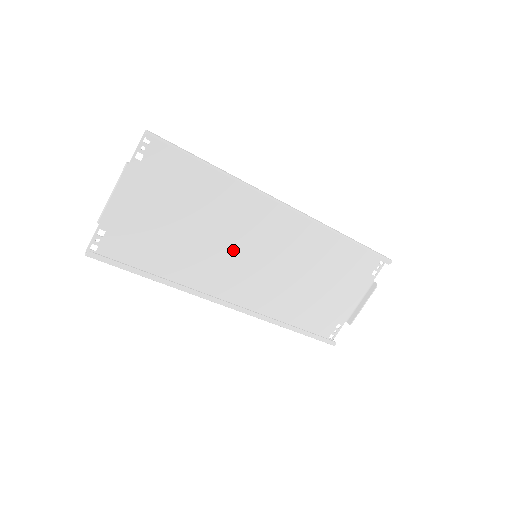
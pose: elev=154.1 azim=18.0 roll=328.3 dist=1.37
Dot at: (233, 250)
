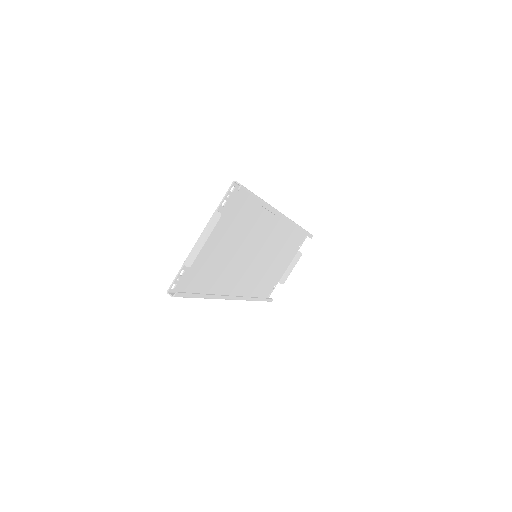
Dot at: (246, 256)
